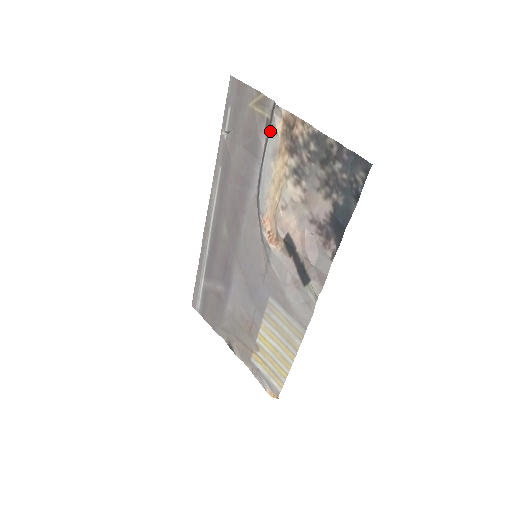
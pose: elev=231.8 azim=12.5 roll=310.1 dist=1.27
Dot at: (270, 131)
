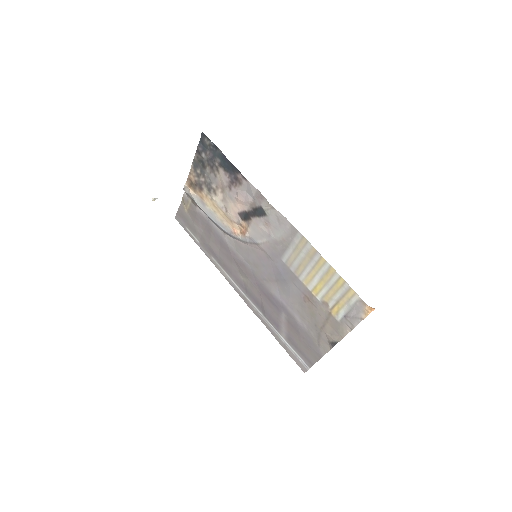
Dot at: (194, 201)
